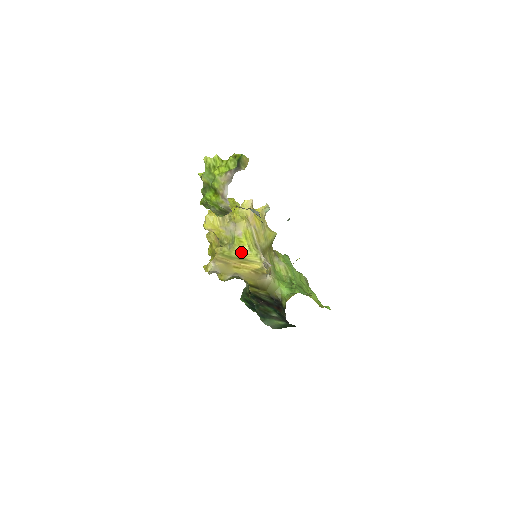
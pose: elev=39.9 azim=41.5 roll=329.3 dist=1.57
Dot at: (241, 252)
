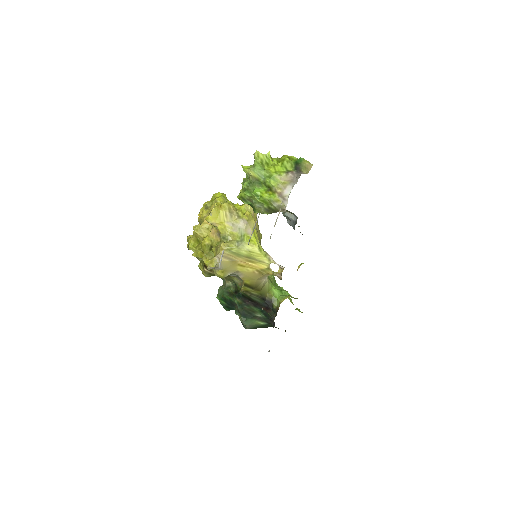
Dot at: (251, 251)
